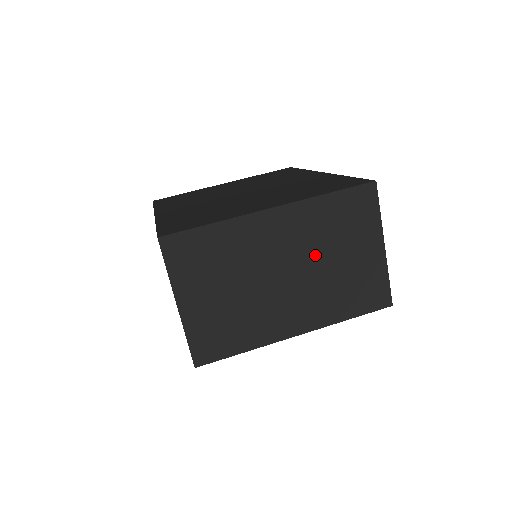
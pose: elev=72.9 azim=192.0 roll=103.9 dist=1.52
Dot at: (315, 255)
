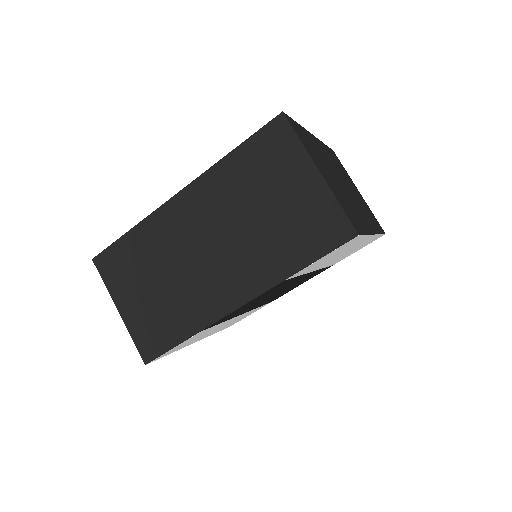
Dot at: (344, 179)
